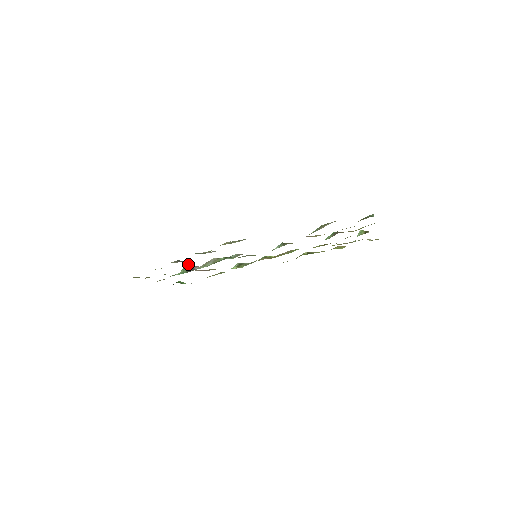
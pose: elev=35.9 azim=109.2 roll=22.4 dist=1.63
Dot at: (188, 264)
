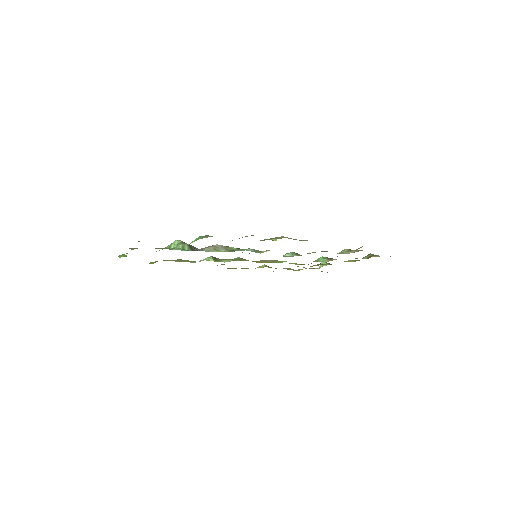
Dot at: occluded
